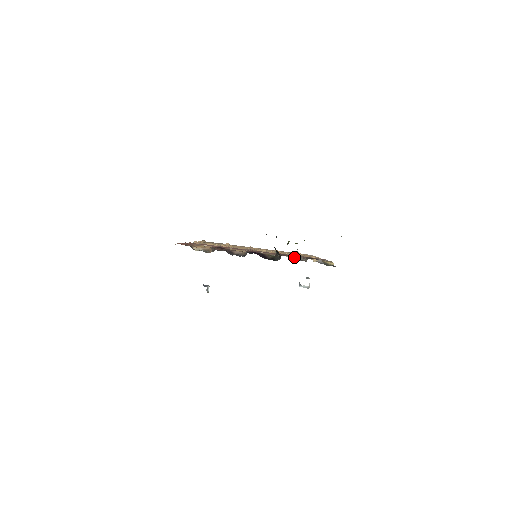
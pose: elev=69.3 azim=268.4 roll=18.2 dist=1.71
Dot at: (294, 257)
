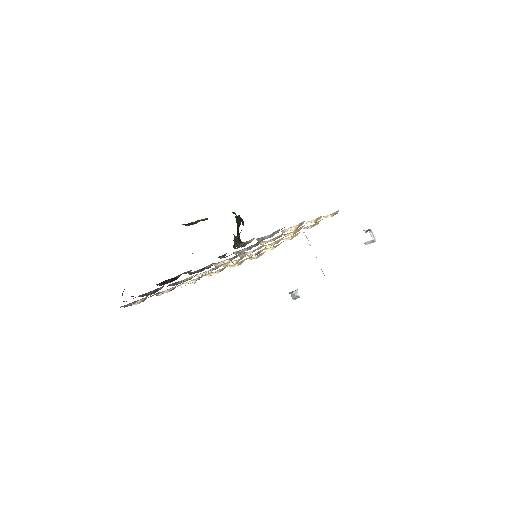
Dot at: (225, 254)
